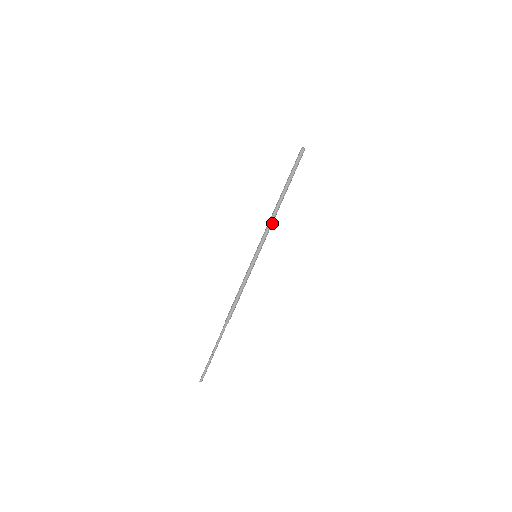
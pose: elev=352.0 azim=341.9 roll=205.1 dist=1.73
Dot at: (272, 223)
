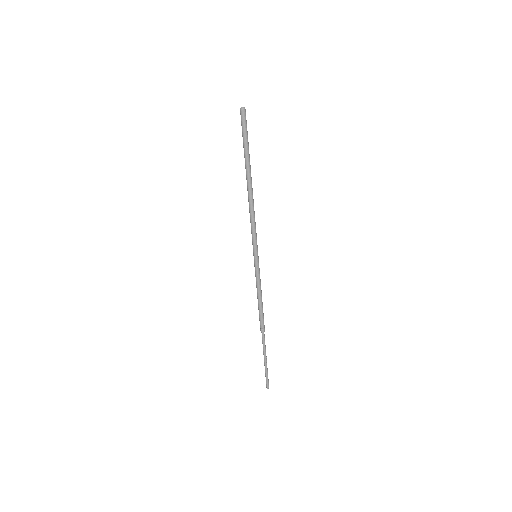
Dot at: (254, 214)
